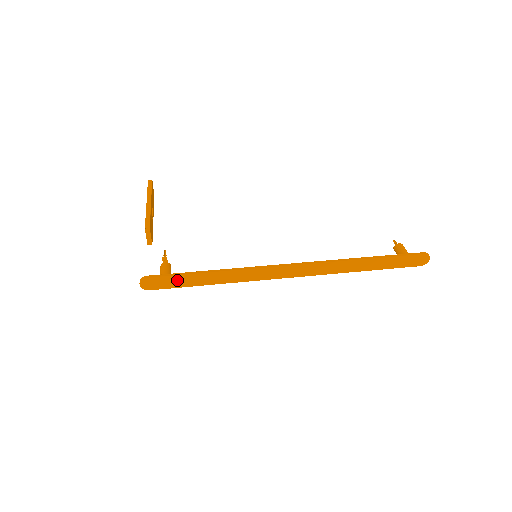
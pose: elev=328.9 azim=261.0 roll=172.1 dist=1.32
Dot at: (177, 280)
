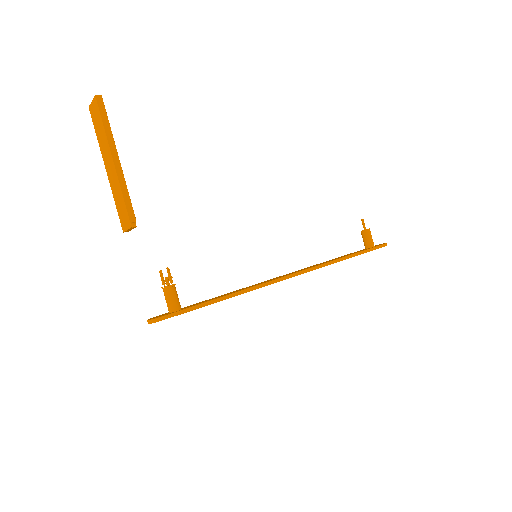
Dot at: (189, 311)
